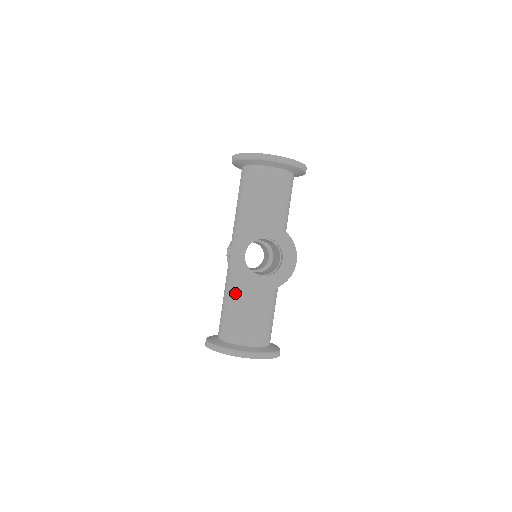
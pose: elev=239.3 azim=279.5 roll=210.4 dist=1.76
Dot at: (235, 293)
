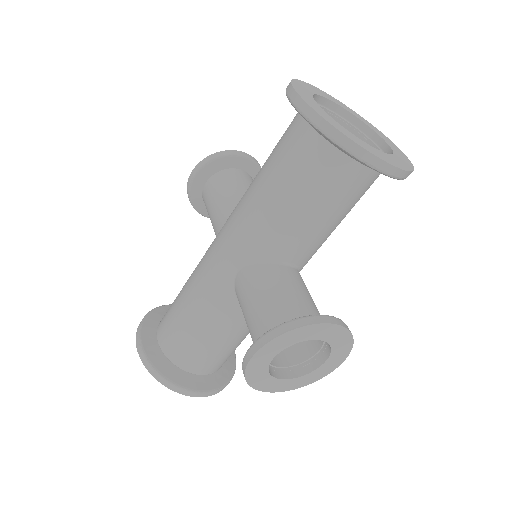
Dot at: (210, 319)
